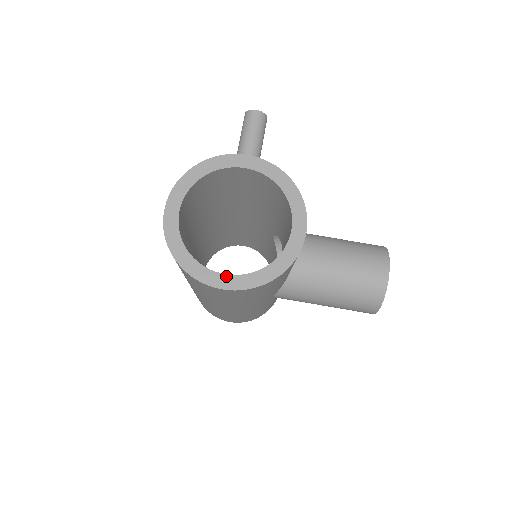
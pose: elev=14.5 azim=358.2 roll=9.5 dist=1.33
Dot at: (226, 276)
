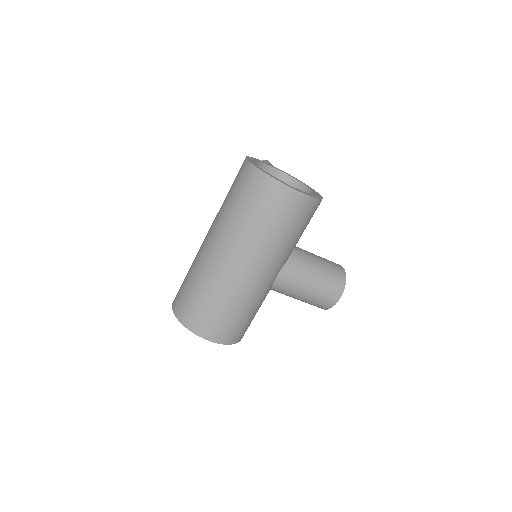
Dot at: (295, 188)
